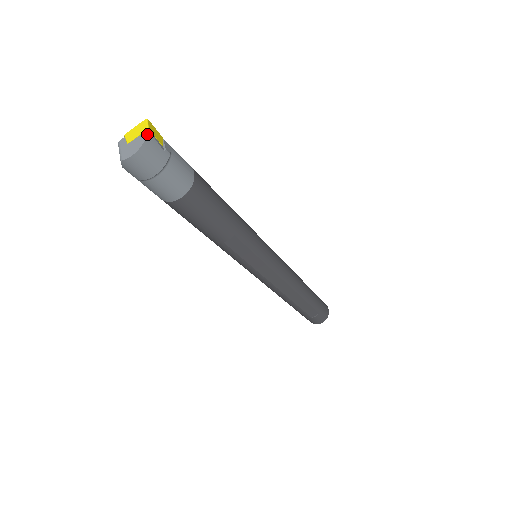
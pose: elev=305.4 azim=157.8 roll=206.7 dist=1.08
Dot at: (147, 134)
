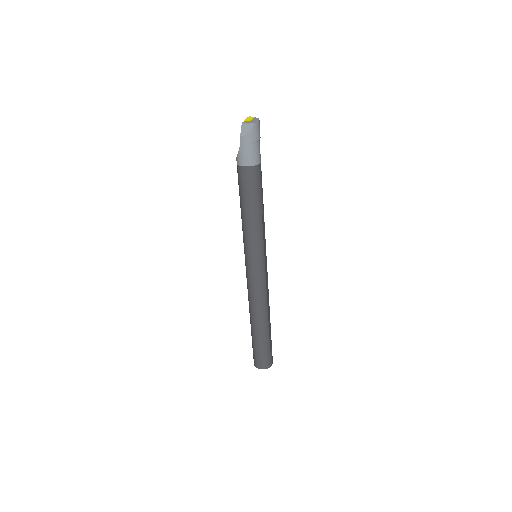
Dot at: occluded
